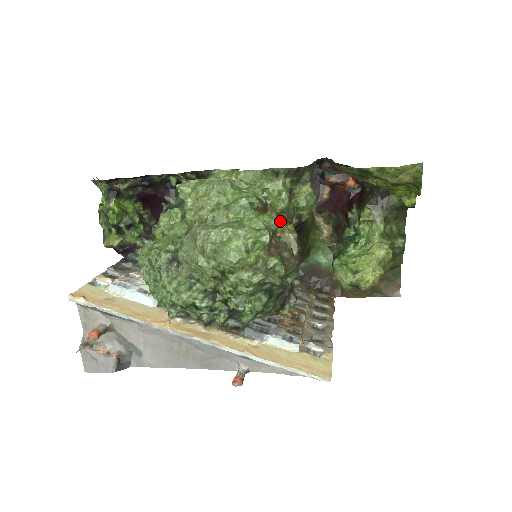
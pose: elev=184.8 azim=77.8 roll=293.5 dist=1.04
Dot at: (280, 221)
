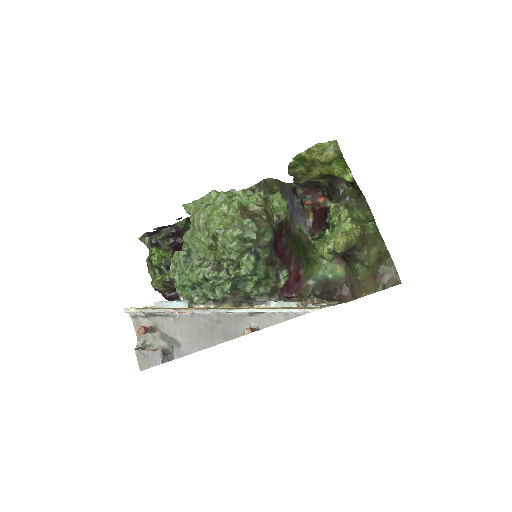
Dot at: (249, 200)
